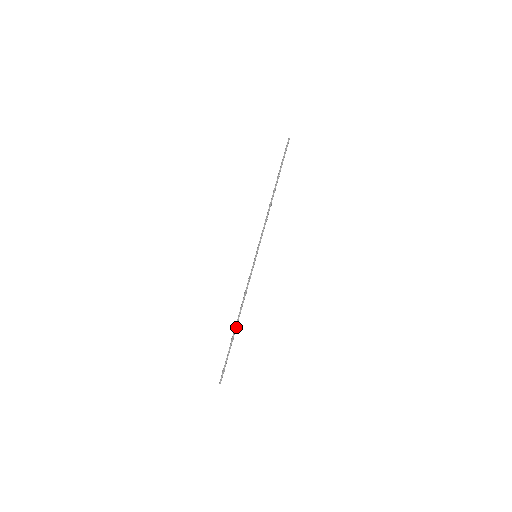
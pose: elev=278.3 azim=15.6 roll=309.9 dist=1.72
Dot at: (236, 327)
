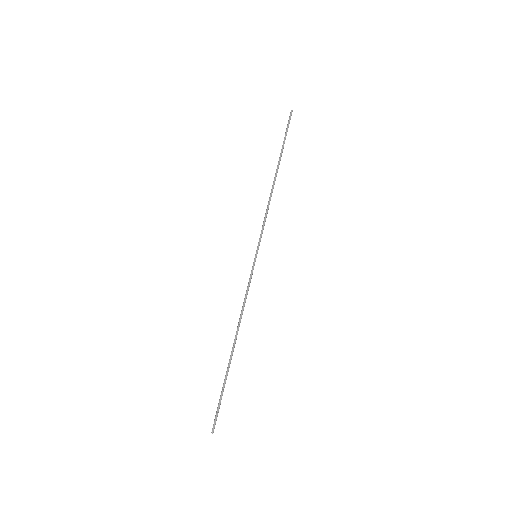
Dot at: (232, 352)
